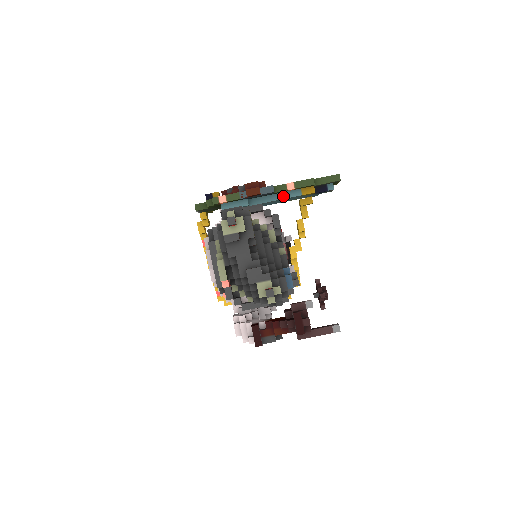
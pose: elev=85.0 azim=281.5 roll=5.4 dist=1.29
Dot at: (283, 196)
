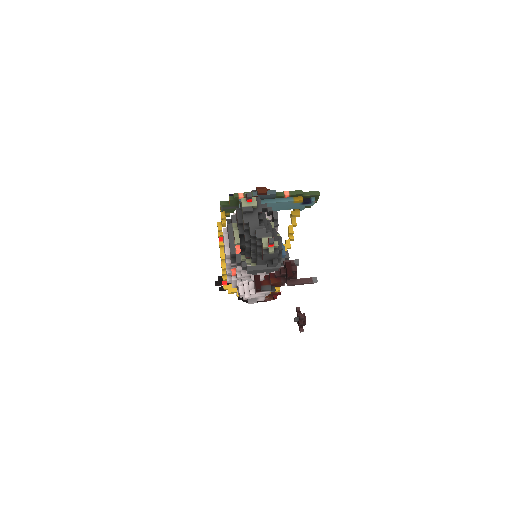
Dot at: (281, 200)
